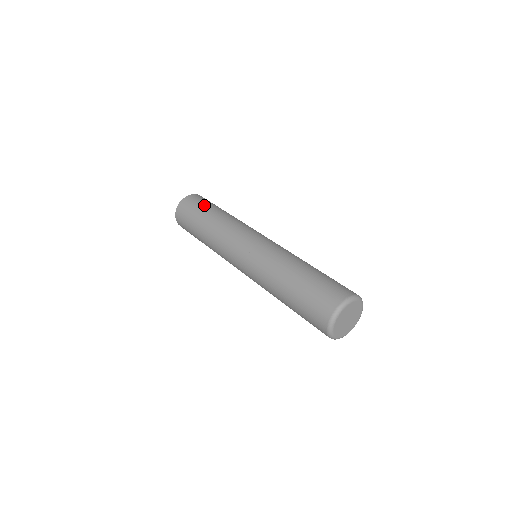
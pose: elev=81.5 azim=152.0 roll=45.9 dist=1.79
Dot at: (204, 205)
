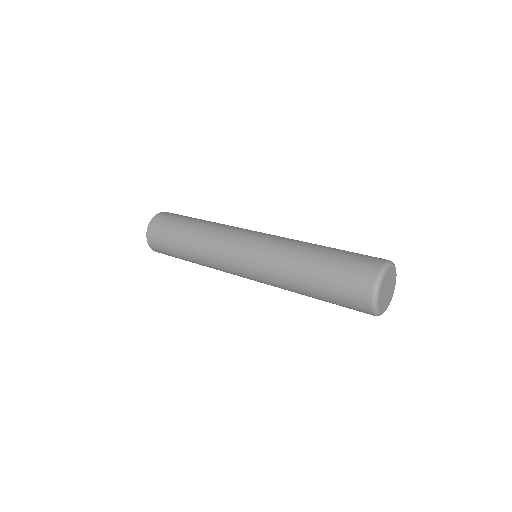
Dot at: (169, 245)
